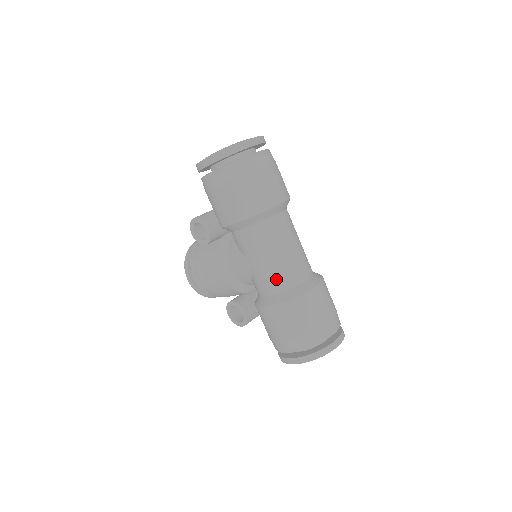
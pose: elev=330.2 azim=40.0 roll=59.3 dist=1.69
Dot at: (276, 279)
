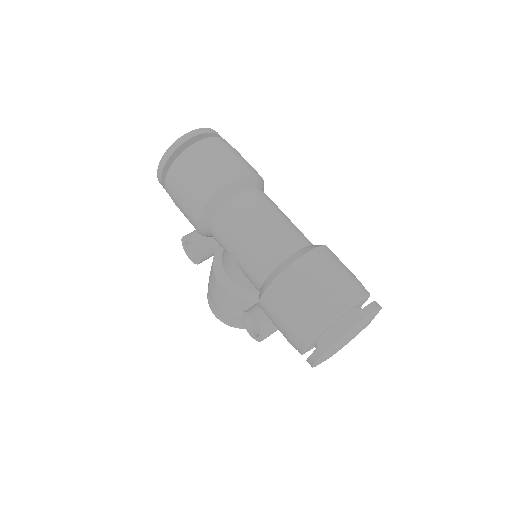
Dot at: (258, 262)
